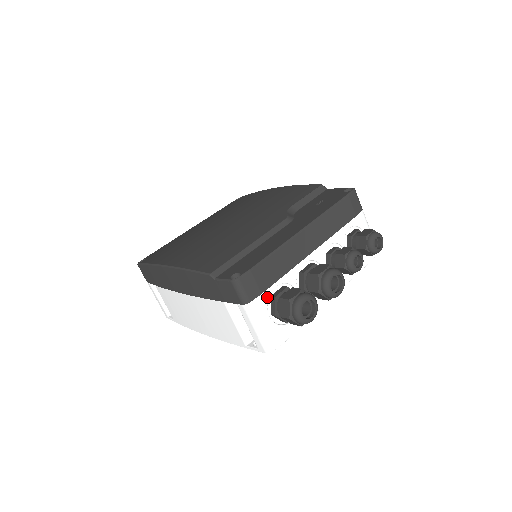
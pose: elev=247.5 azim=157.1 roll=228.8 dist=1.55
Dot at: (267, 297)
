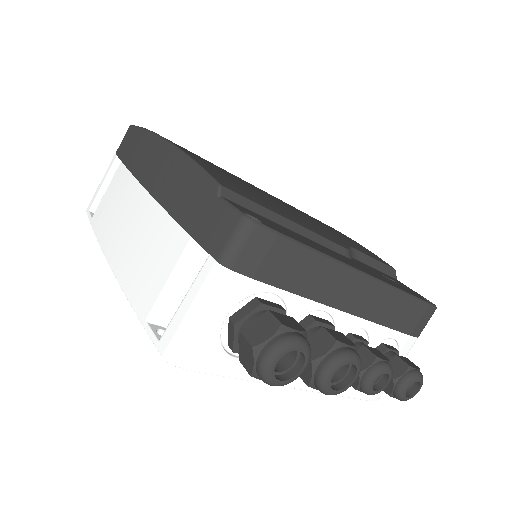
Dot at: (253, 291)
